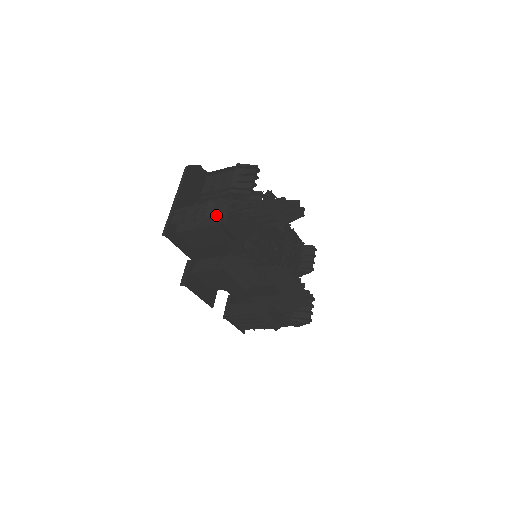
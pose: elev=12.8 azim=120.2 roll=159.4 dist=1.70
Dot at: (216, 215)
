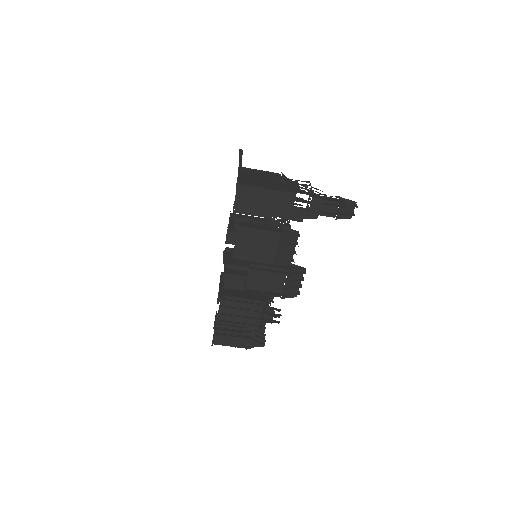
Dot at: (290, 184)
